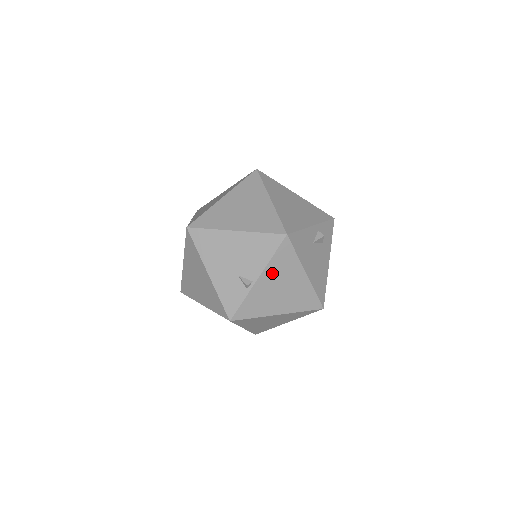
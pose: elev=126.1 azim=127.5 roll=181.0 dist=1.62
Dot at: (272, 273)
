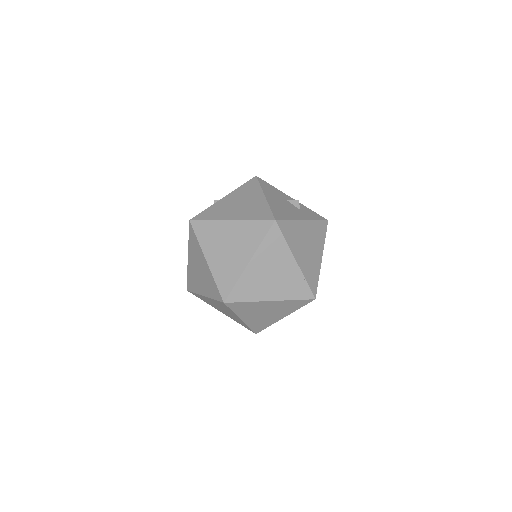
Dot at: (237, 195)
